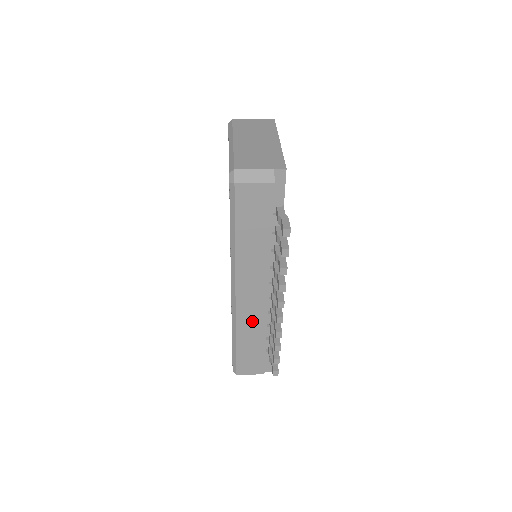
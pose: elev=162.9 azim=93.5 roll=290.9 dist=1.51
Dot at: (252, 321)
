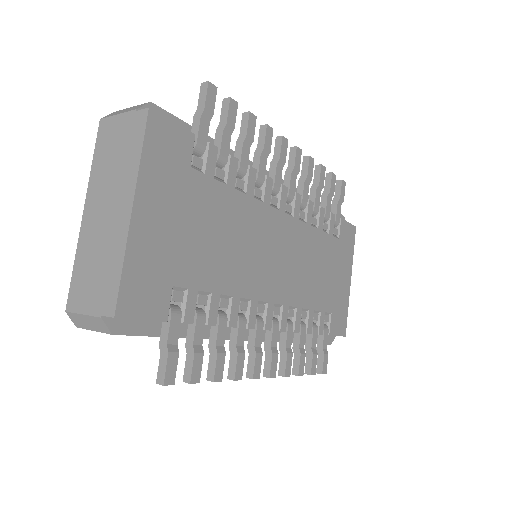
Dot at: occluded
